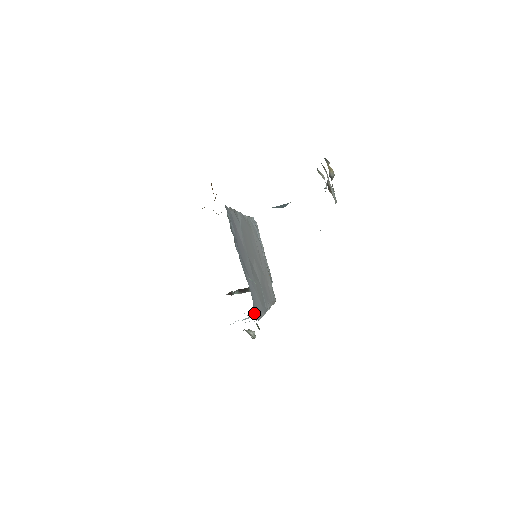
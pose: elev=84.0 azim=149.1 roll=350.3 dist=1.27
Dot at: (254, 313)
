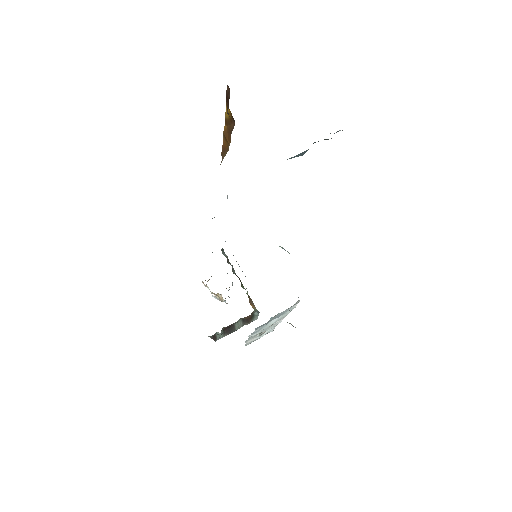
Dot at: occluded
